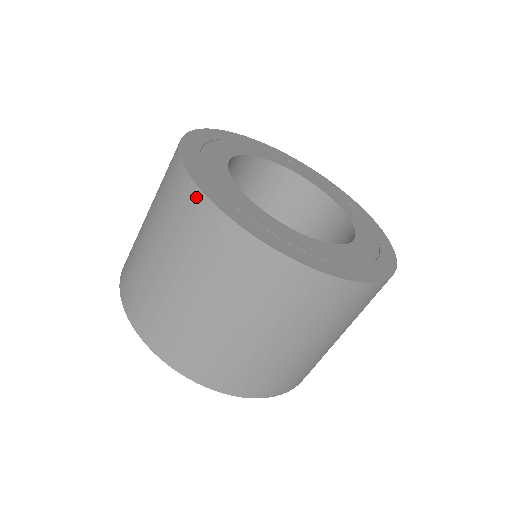
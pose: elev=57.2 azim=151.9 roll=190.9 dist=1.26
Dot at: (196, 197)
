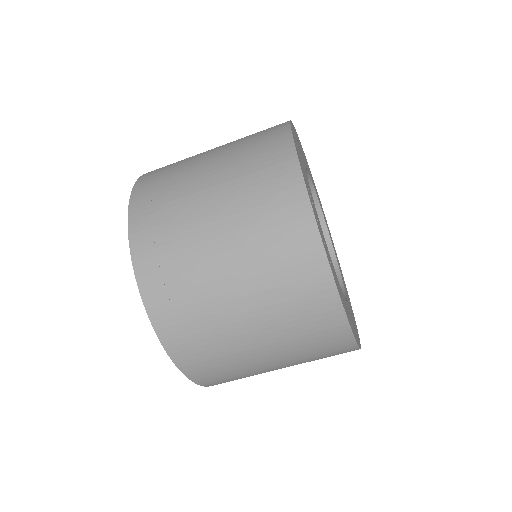
Dot at: (283, 123)
